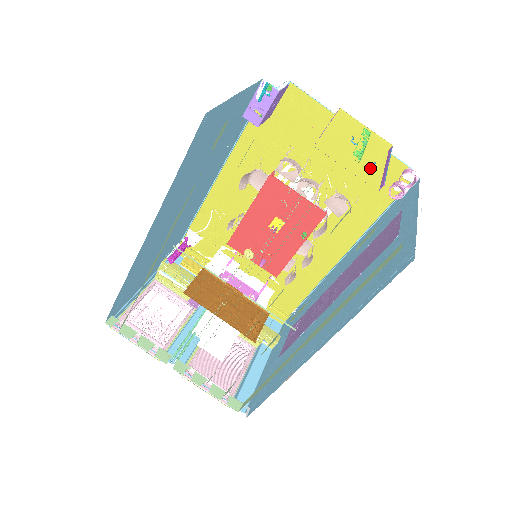
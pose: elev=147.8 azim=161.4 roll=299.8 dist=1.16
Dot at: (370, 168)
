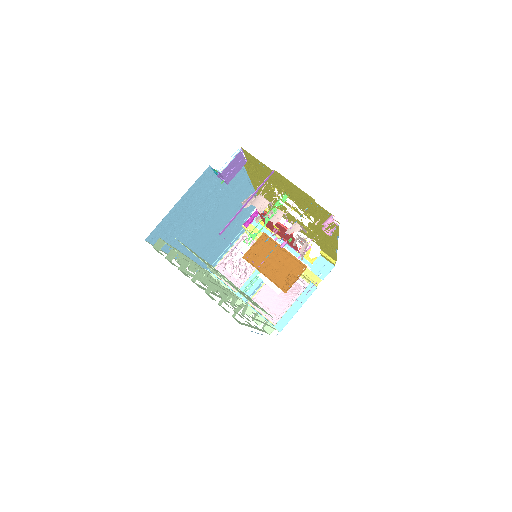
Dot at: (313, 206)
